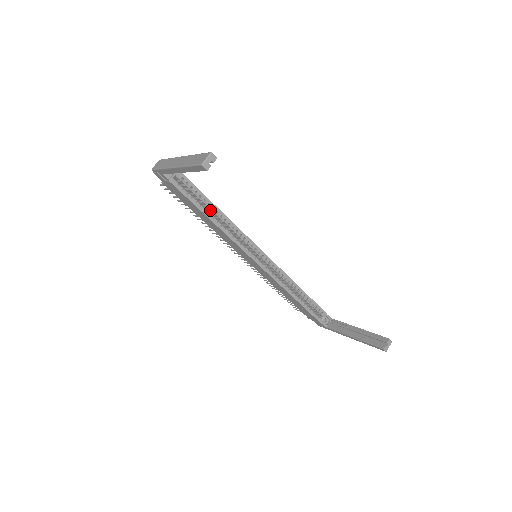
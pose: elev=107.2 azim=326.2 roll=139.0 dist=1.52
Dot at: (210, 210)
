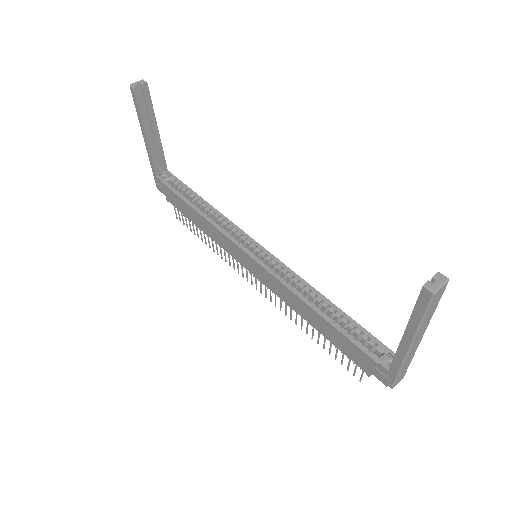
Dot at: (201, 208)
